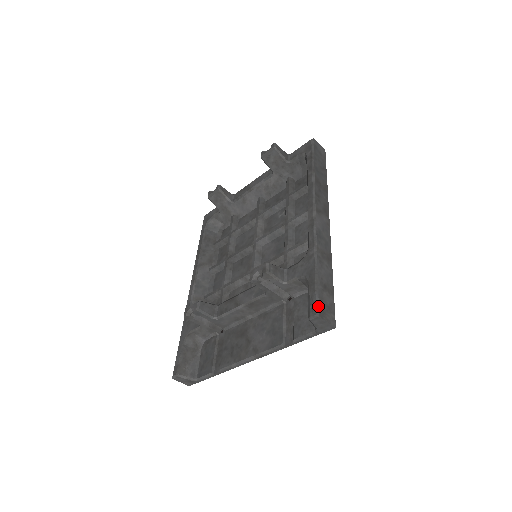
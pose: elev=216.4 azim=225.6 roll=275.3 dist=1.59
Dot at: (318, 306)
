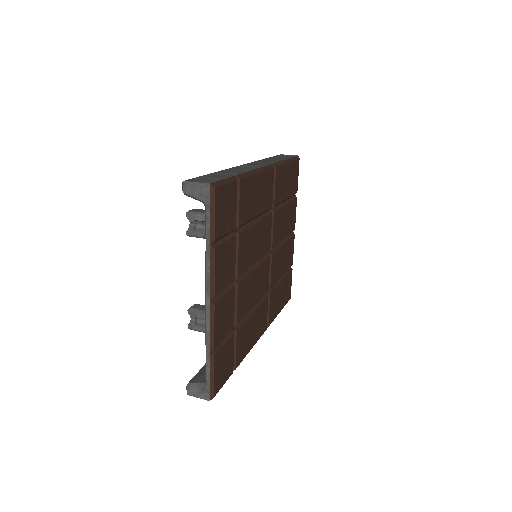
Dot at: (189, 179)
